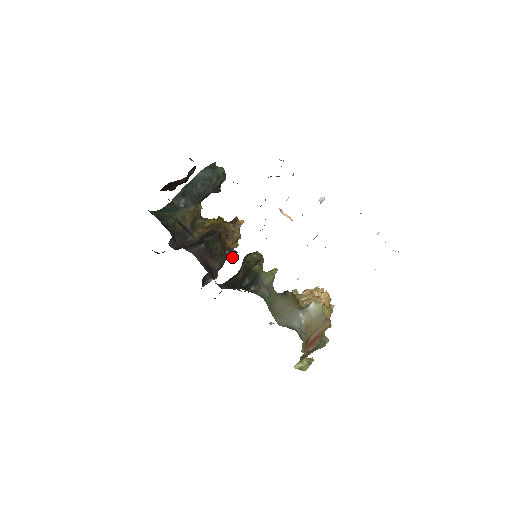
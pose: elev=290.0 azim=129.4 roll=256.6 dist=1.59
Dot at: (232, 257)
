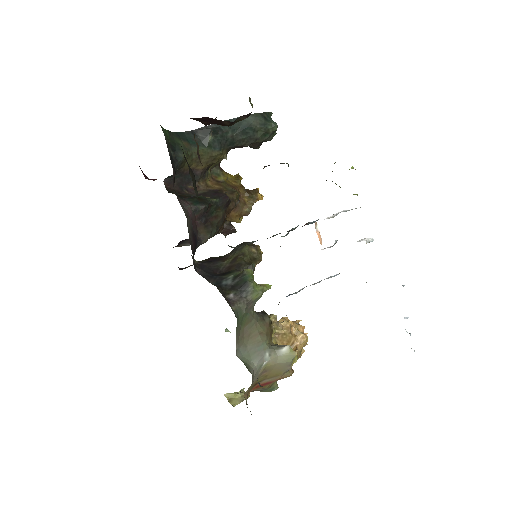
Dot at: (227, 233)
